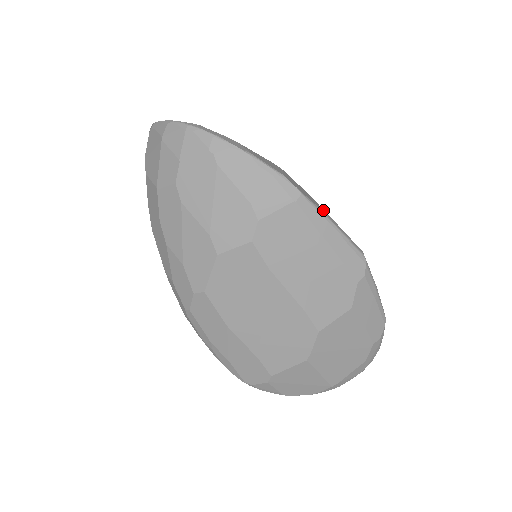
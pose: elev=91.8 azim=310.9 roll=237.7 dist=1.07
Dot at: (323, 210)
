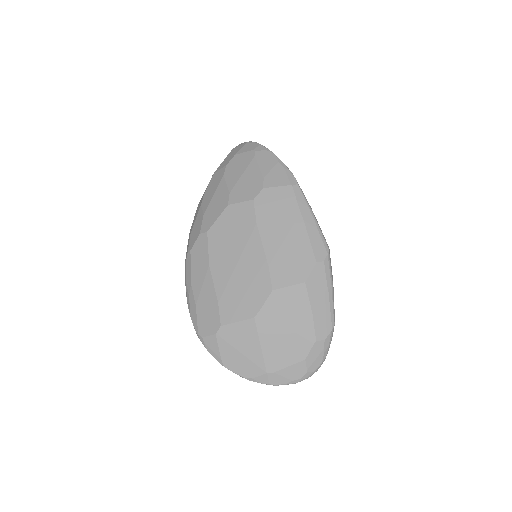
Dot at: occluded
